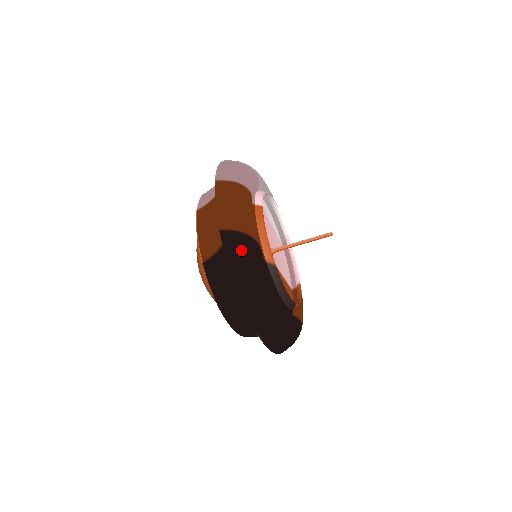
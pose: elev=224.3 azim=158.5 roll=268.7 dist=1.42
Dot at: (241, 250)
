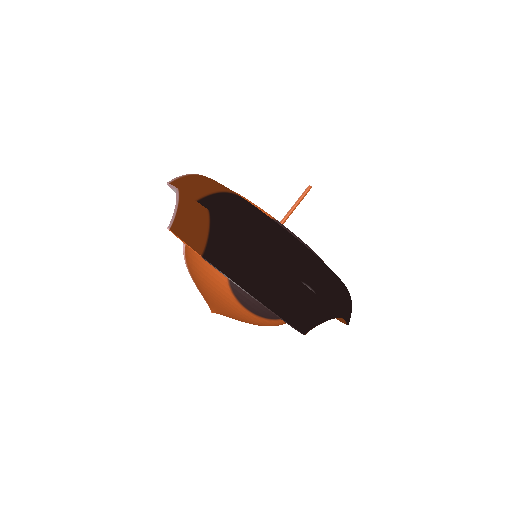
Dot at: (229, 204)
